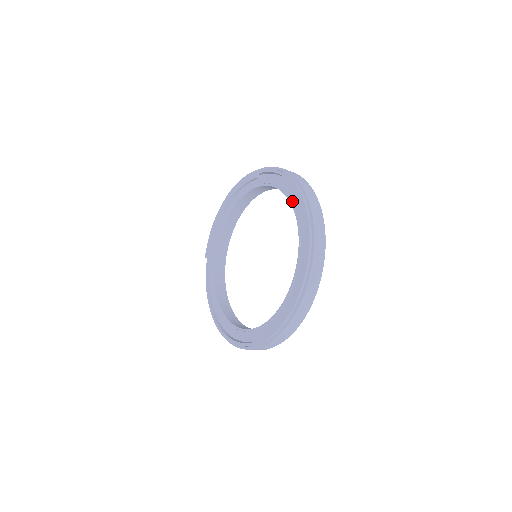
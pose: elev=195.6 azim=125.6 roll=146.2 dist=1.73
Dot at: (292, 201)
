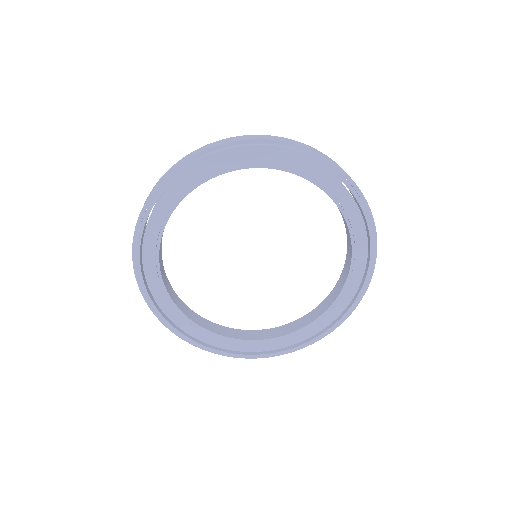
Dot at: (355, 262)
